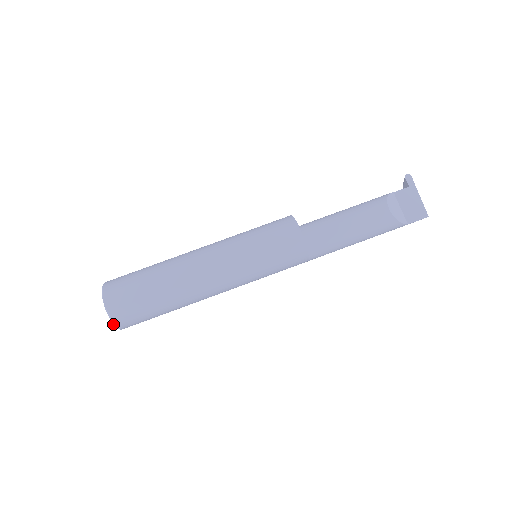
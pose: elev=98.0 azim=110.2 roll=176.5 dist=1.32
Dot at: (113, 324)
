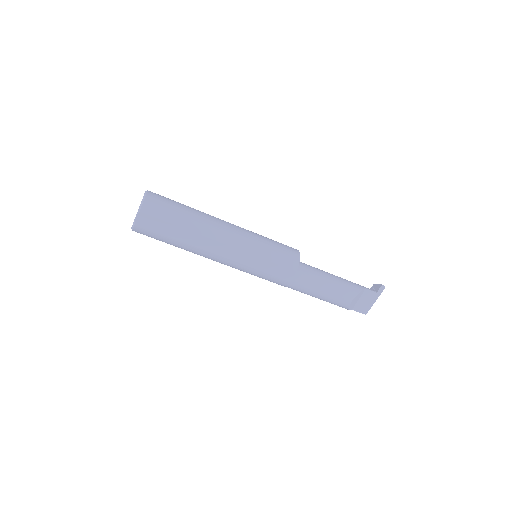
Dot at: (131, 228)
